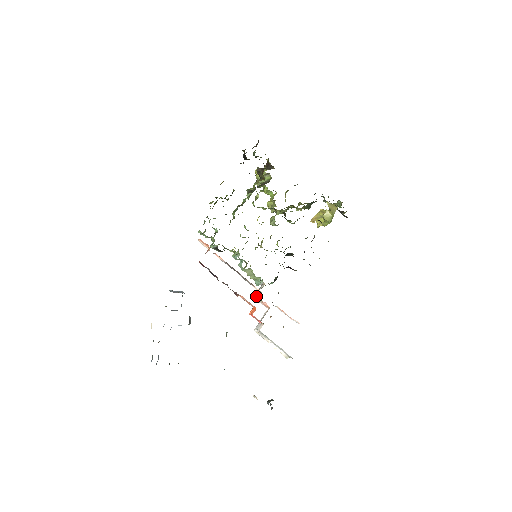
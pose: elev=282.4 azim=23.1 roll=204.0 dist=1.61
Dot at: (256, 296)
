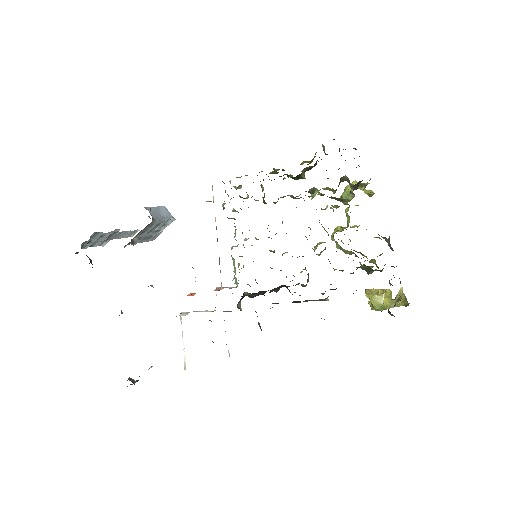
Dot at: (216, 288)
